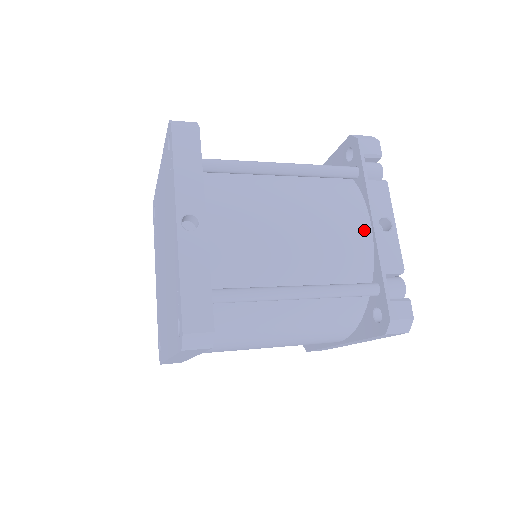
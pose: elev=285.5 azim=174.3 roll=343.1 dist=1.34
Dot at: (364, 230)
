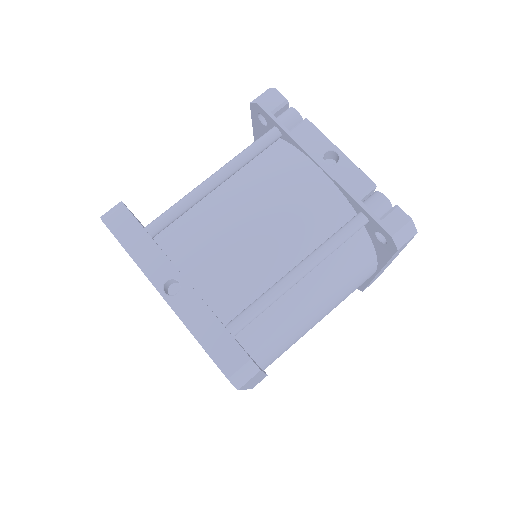
Dot at: (316, 177)
